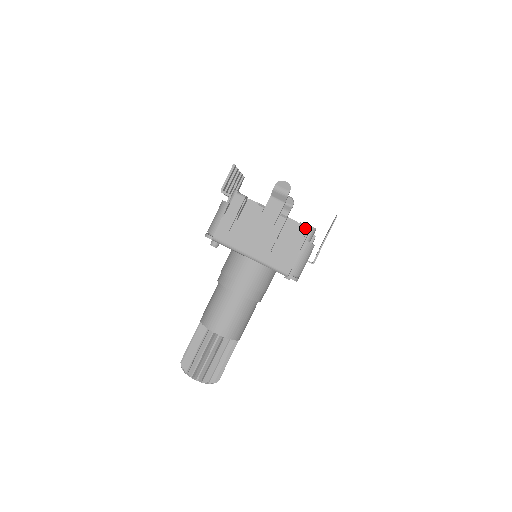
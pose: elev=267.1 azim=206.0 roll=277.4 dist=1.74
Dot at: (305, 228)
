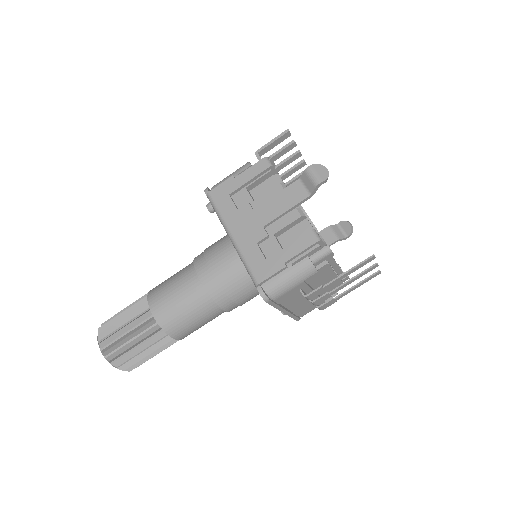
Dot at: (314, 238)
